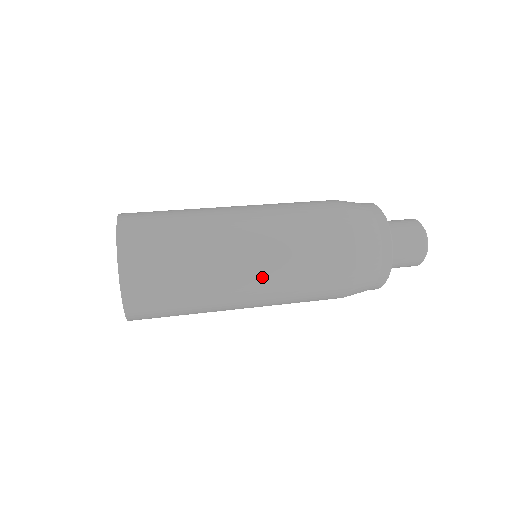
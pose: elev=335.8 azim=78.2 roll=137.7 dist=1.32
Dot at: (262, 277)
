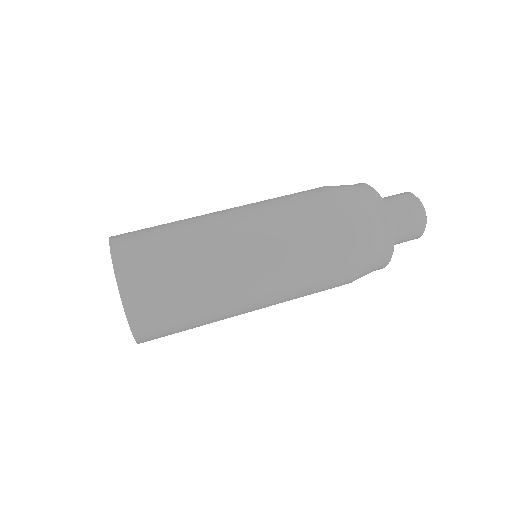
Dot at: (267, 279)
